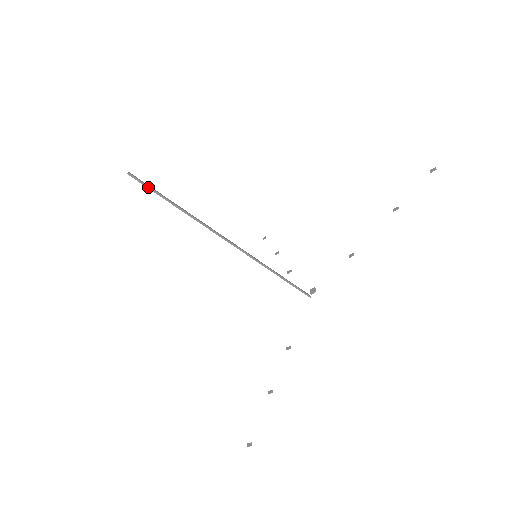
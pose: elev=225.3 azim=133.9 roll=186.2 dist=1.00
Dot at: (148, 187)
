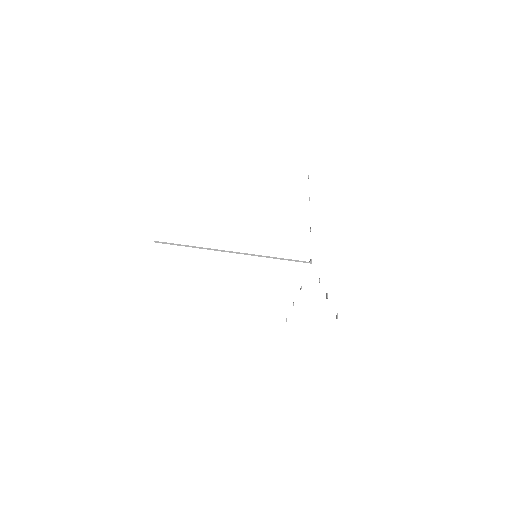
Dot at: occluded
